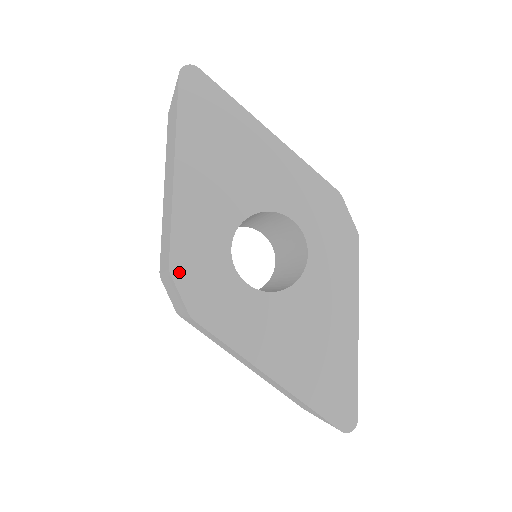
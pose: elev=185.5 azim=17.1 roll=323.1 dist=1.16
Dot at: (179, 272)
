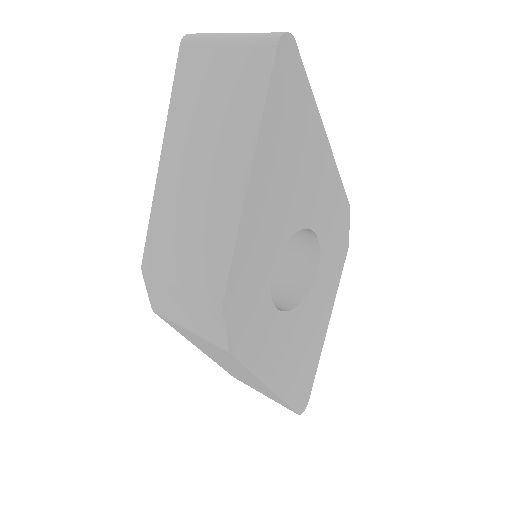
Dot at: (230, 306)
